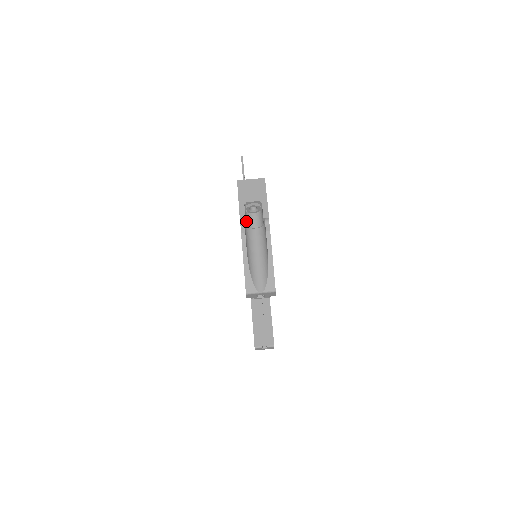
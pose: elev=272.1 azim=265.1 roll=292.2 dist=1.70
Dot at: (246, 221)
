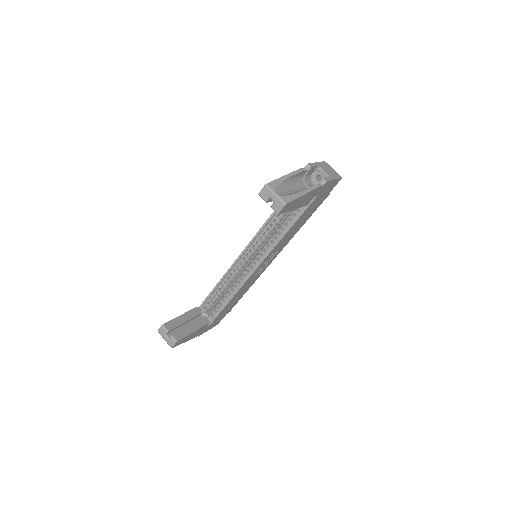
Dot at: (307, 176)
